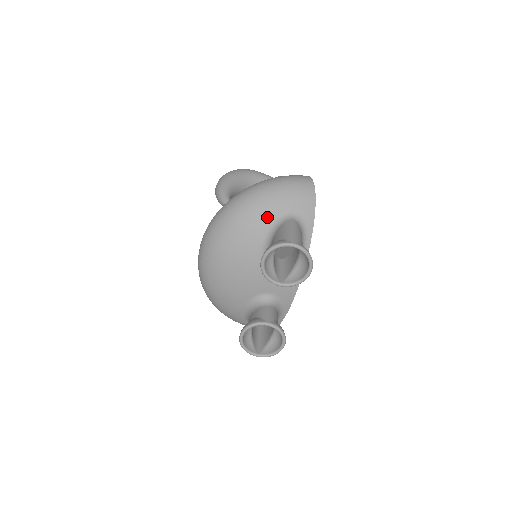
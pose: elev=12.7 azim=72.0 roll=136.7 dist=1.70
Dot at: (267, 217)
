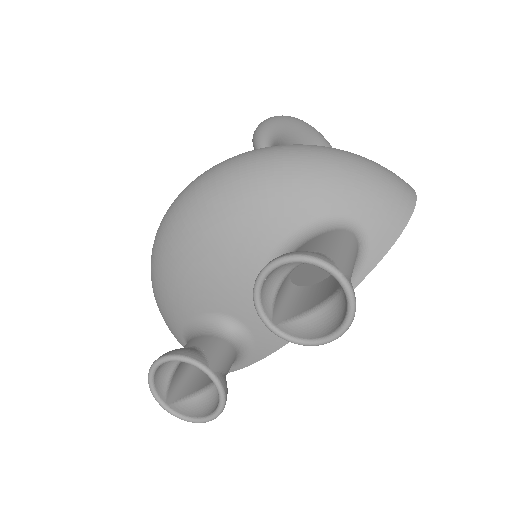
Dot at: (315, 205)
